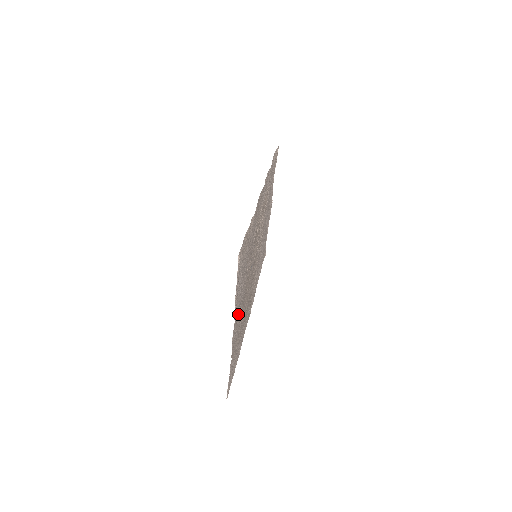
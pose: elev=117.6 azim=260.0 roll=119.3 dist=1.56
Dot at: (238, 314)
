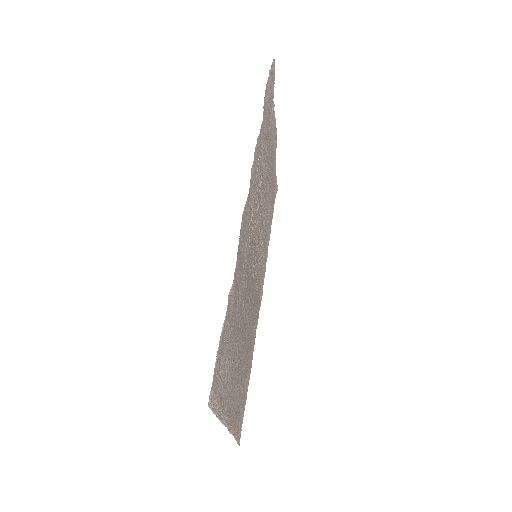
Dot at: (234, 385)
